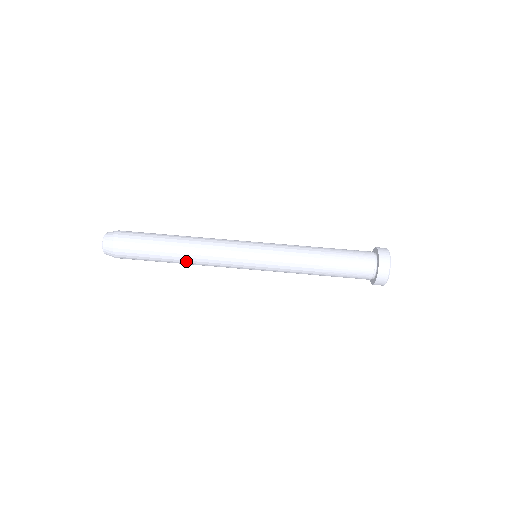
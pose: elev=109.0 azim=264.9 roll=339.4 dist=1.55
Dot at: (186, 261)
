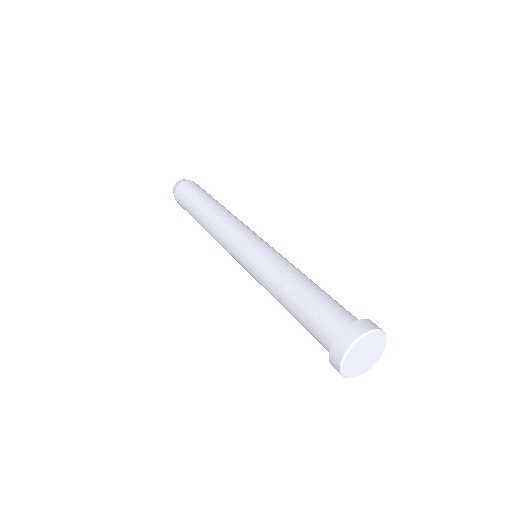
Dot at: (206, 228)
